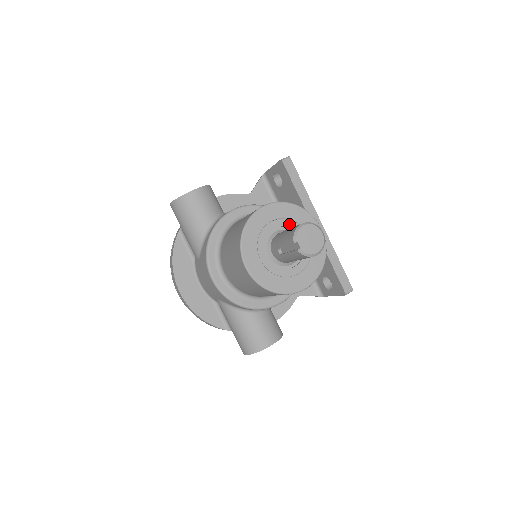
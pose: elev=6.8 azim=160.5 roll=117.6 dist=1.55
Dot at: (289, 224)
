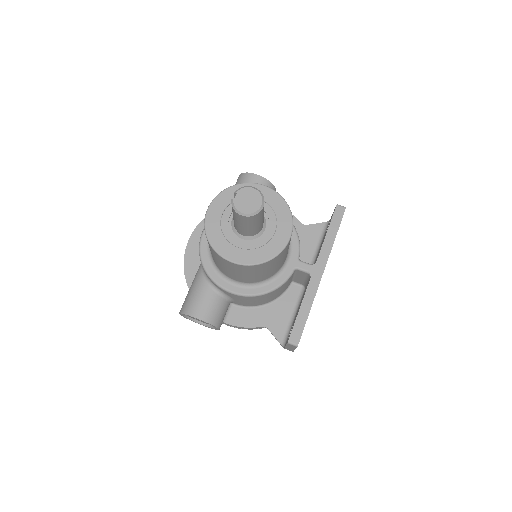
Dot at: (269, 212)
